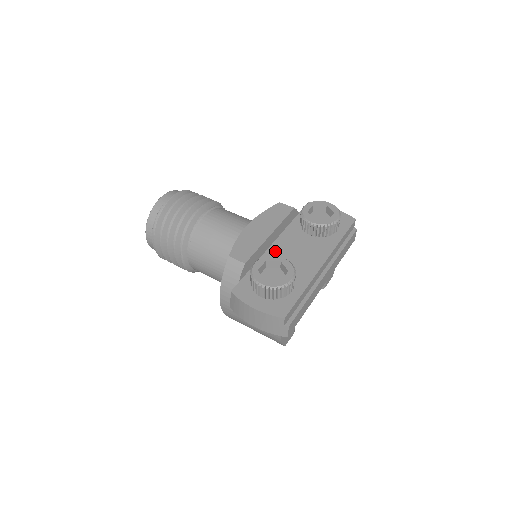
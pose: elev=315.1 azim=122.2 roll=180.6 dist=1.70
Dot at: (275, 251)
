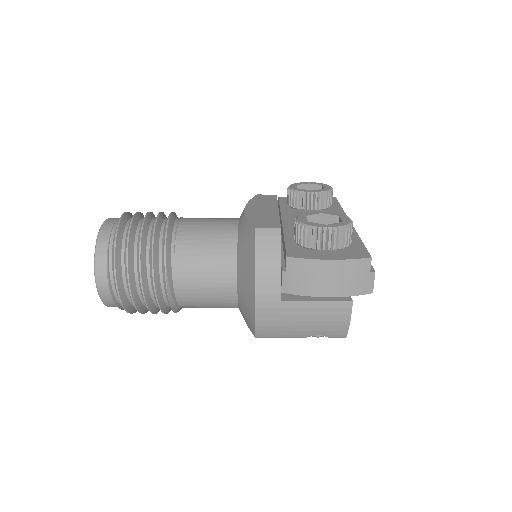
Dot at: (292, 225)
